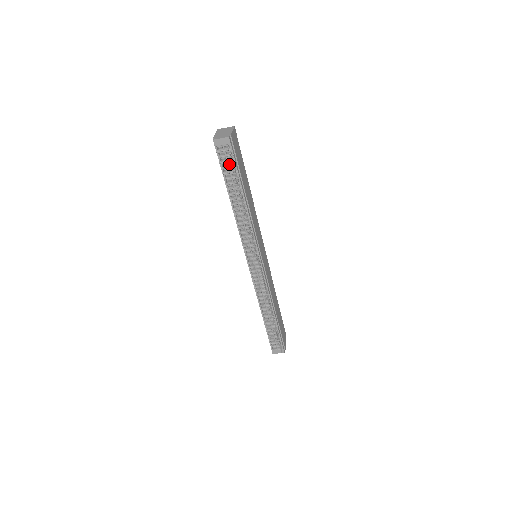
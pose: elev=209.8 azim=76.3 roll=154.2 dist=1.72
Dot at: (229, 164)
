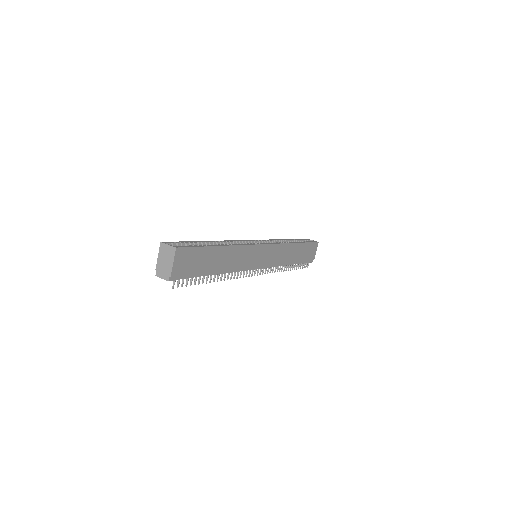
Dot at: occluded
